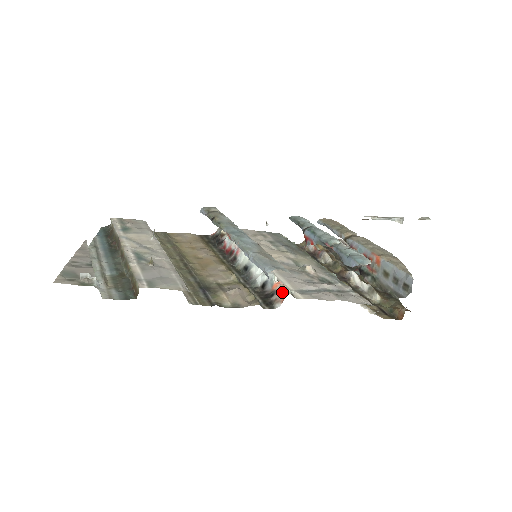
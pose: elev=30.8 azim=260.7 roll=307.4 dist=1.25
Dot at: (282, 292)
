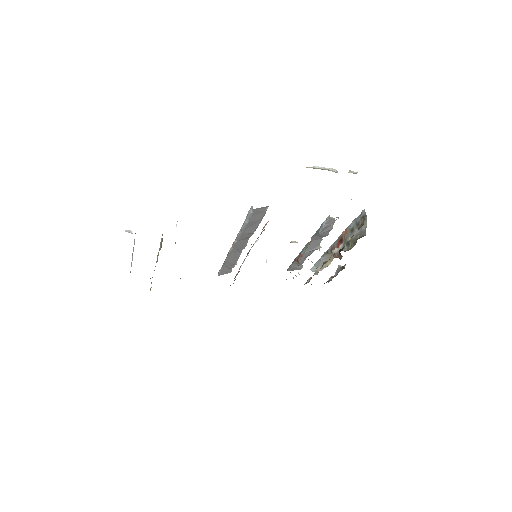
Dot at: occluded
